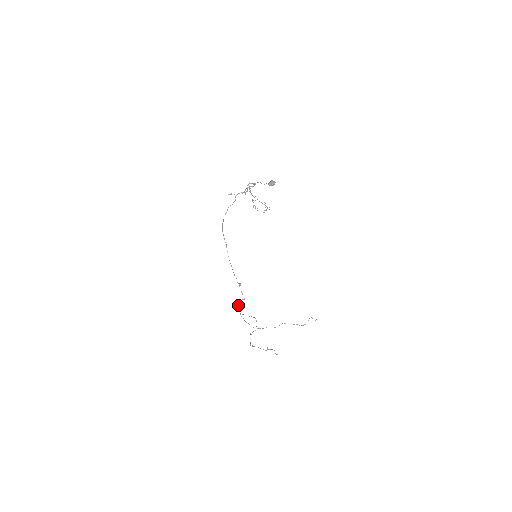
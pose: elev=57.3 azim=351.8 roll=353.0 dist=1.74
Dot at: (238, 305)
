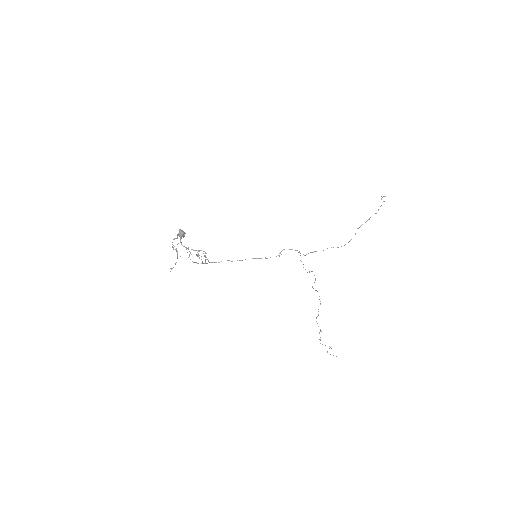
Dot at: occluded
